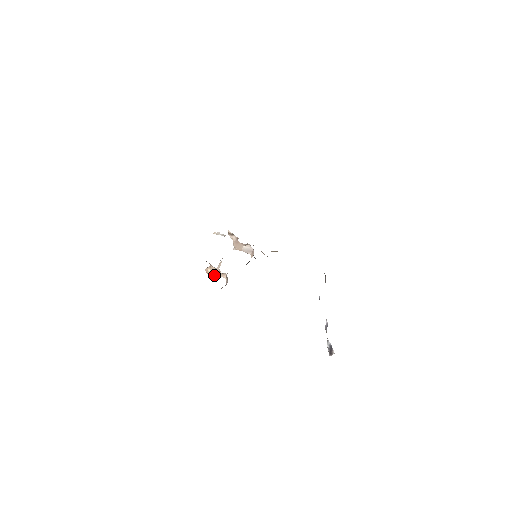
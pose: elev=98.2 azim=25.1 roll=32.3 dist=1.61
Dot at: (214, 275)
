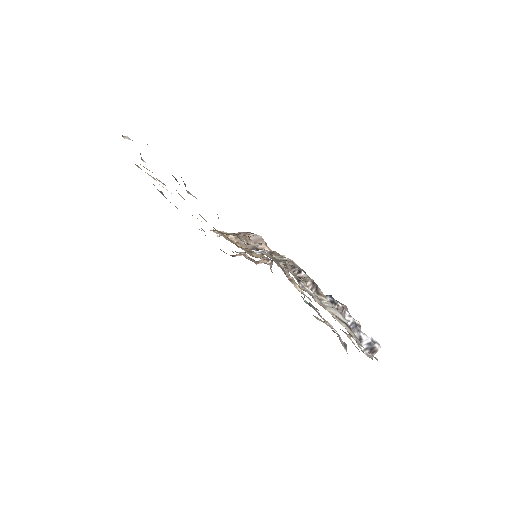
Dot at: (254, 262)
